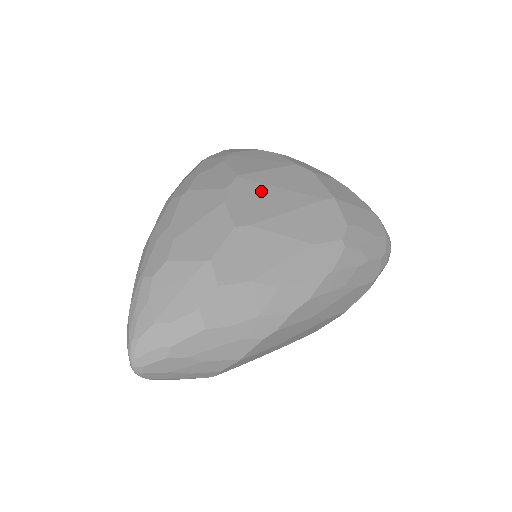
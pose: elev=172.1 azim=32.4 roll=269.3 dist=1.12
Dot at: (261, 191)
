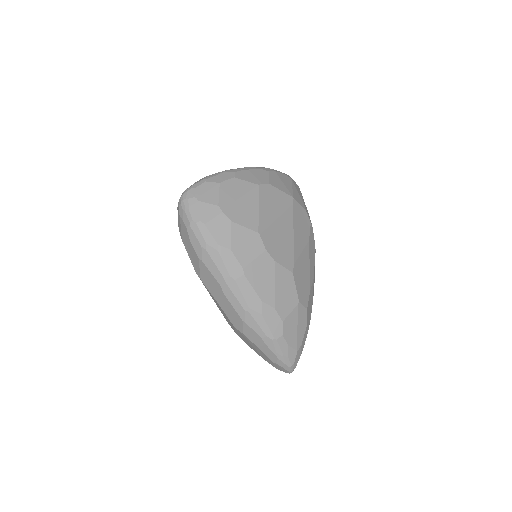
Dot at: (275, 232)
